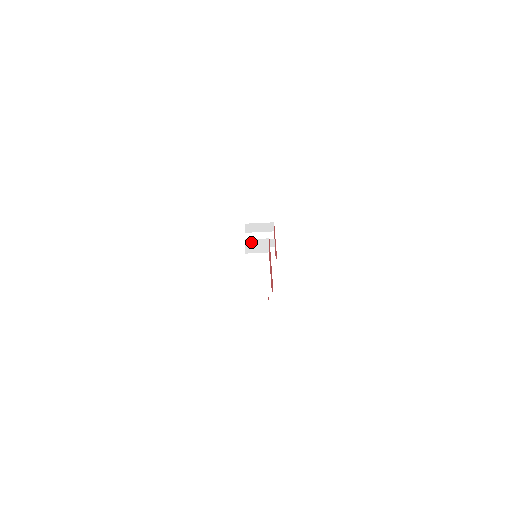
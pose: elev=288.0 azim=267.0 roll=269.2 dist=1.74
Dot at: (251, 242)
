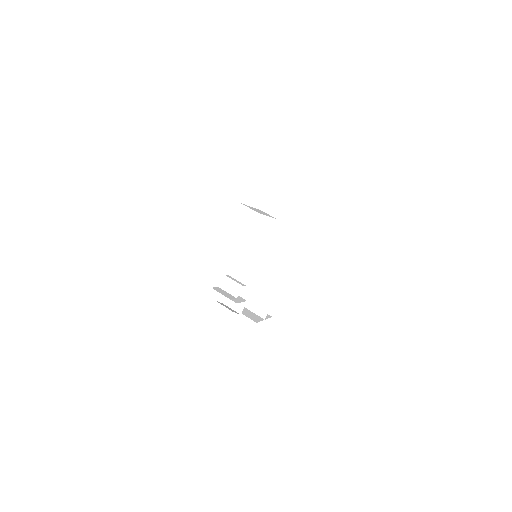
Dot at: (274, 191)
